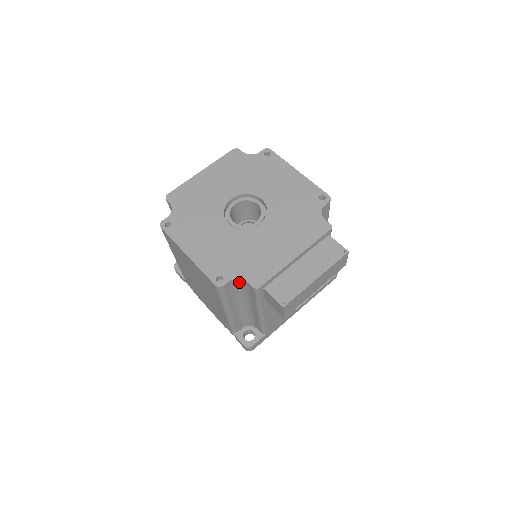
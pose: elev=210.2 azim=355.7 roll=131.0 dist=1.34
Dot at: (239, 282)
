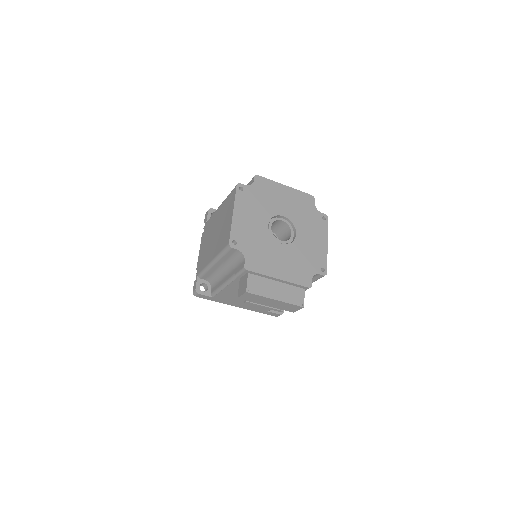
Dot at: (240, 256)
